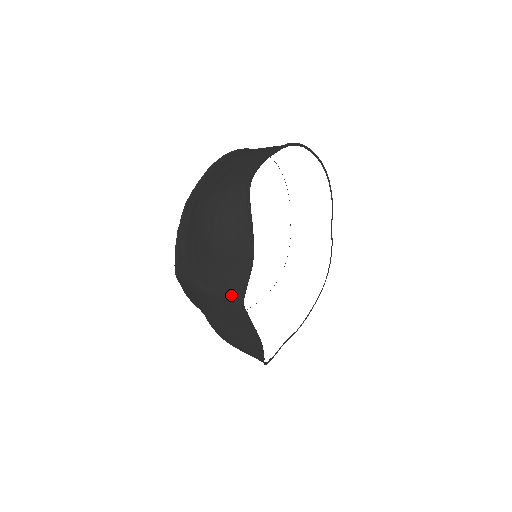
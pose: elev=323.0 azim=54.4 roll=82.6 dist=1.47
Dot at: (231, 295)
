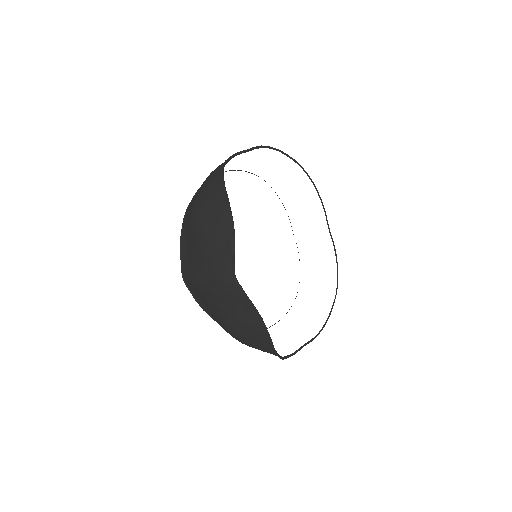
Dot at: (224, 272)
